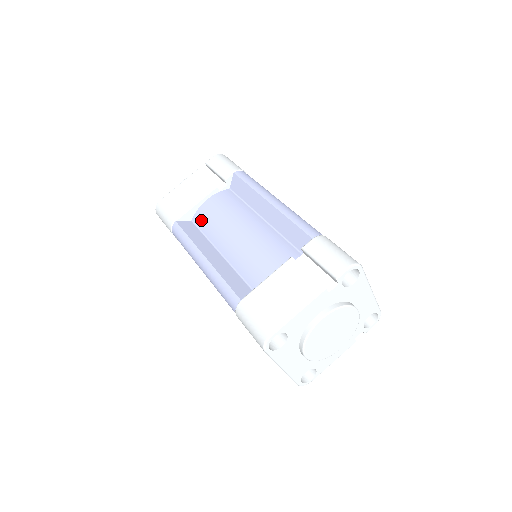
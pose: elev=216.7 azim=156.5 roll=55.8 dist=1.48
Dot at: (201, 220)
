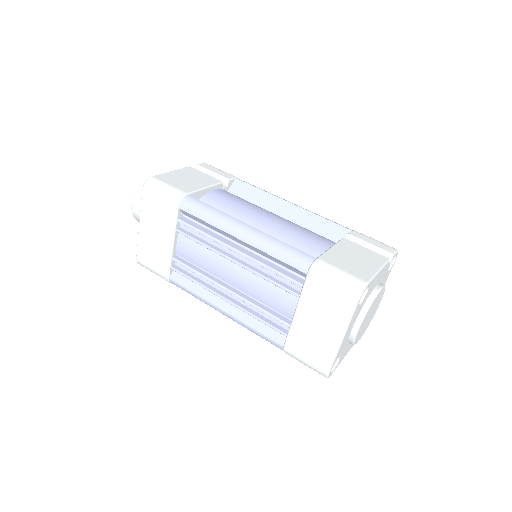
Dot at: (213, 204)
